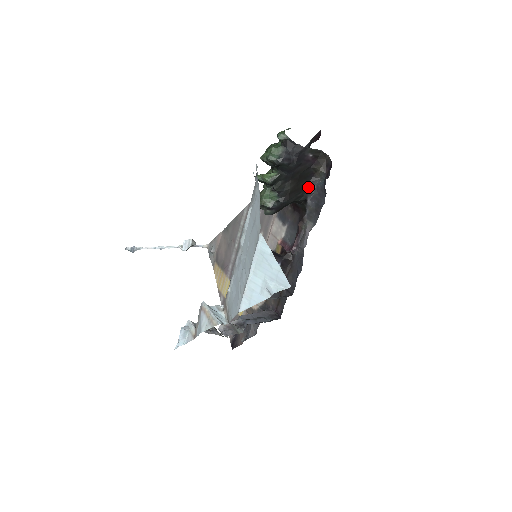
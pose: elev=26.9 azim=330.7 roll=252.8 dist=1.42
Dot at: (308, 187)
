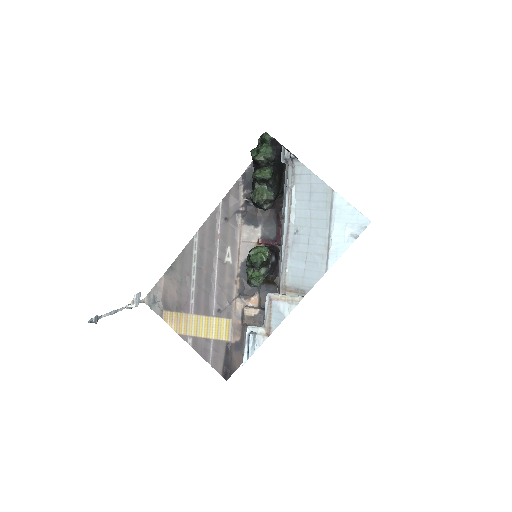
Dot at: (283, 180)
